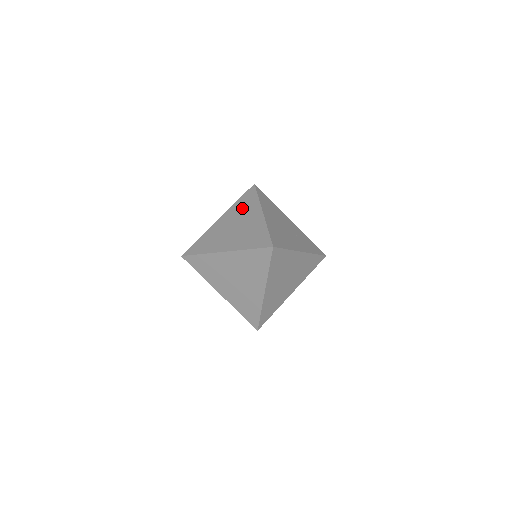
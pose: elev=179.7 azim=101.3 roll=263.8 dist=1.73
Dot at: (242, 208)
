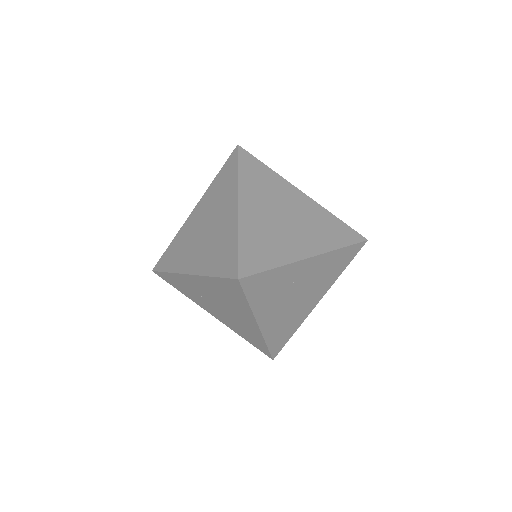
Dot at: occluded
